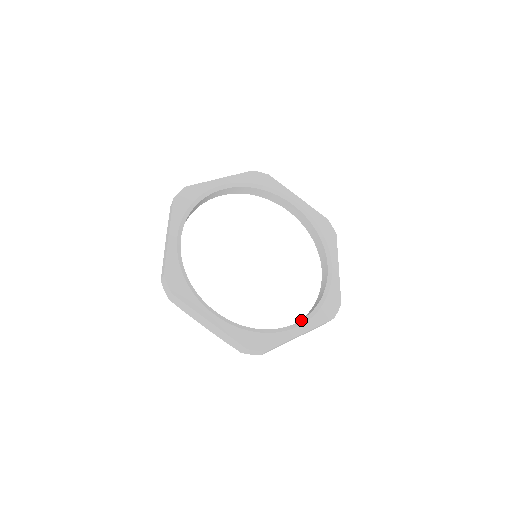
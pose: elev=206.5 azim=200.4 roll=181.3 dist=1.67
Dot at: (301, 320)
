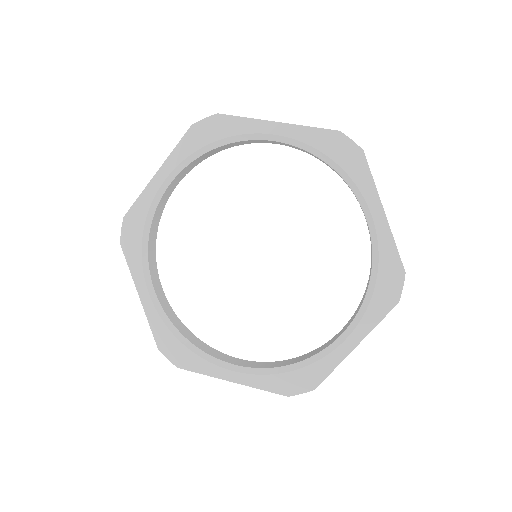
Dot at: (349, 326)
